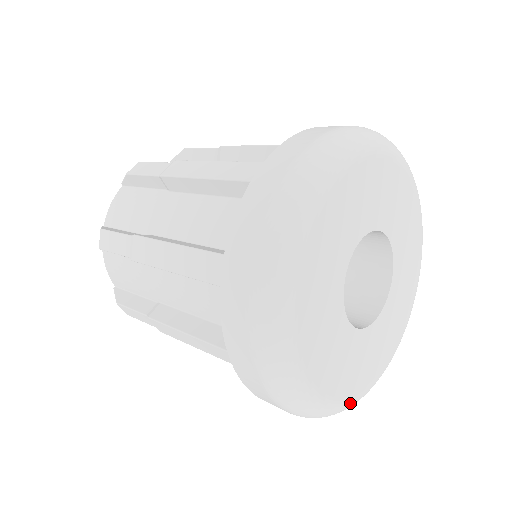
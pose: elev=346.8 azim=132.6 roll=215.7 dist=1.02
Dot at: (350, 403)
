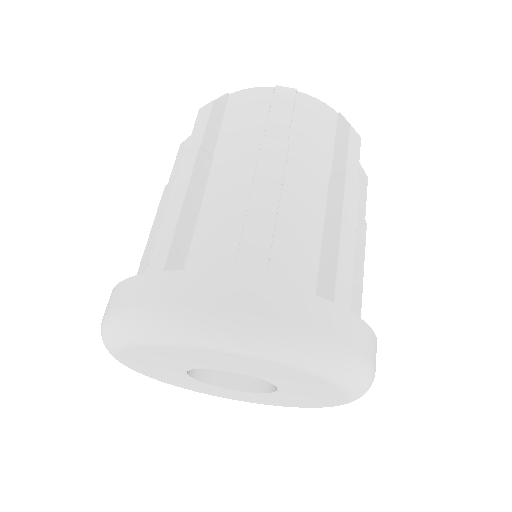
Dot at: (301, 407)
